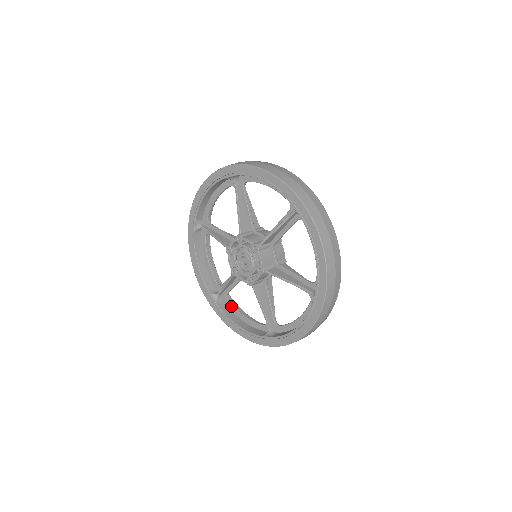
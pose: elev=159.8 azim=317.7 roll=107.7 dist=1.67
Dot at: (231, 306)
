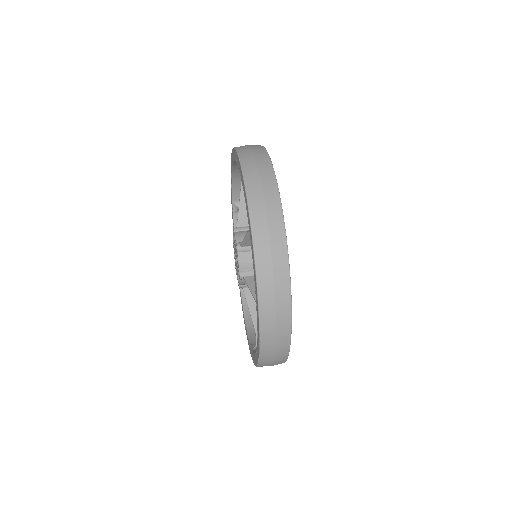
Dot at: occluded
